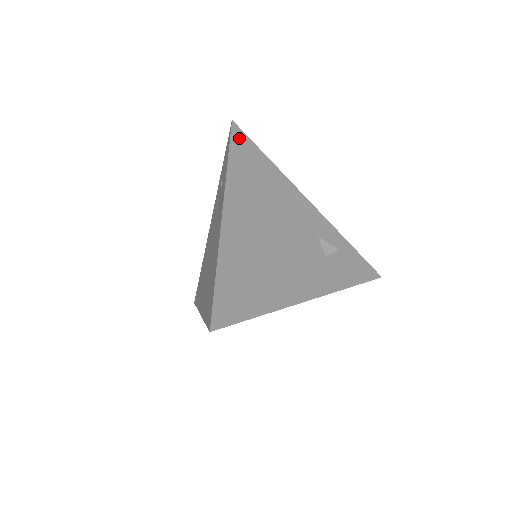
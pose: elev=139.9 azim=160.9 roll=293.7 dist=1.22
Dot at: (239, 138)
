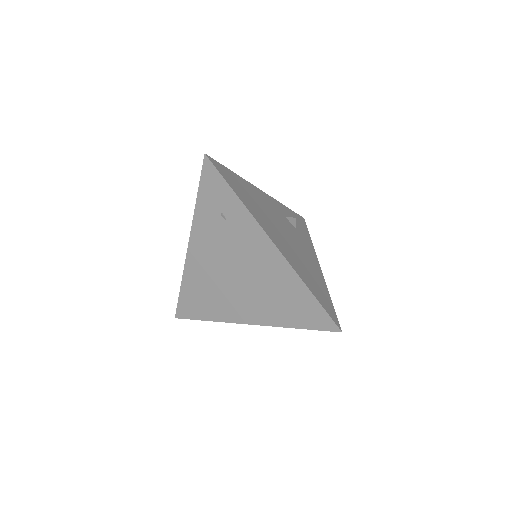
Dot at: (220, 169)
